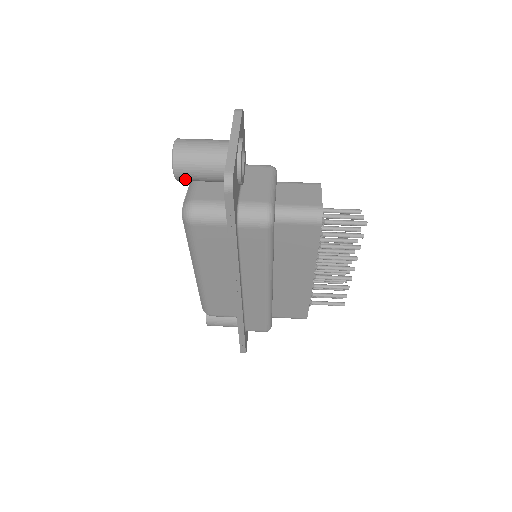
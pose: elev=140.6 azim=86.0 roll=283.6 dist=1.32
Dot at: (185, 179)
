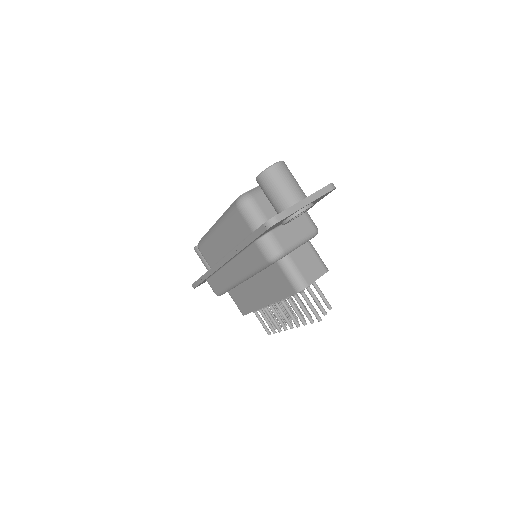
Dot at: (260, 186)
